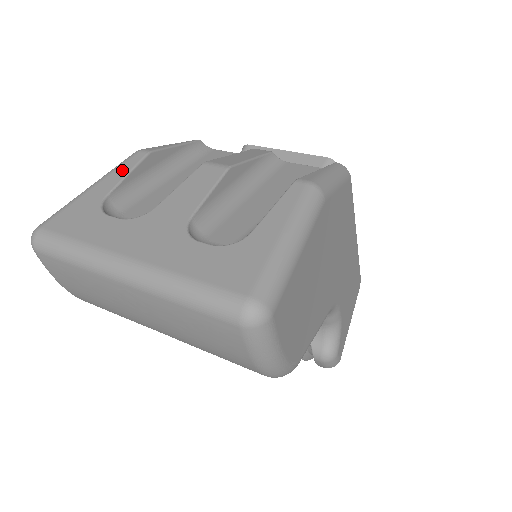
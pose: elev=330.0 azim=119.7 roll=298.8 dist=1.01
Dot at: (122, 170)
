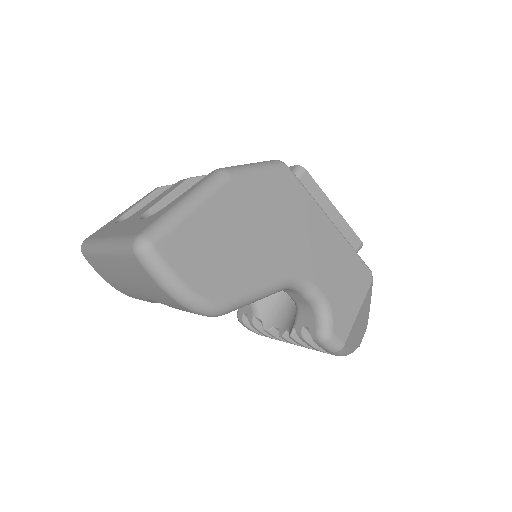
Dot at: (139, 200)
